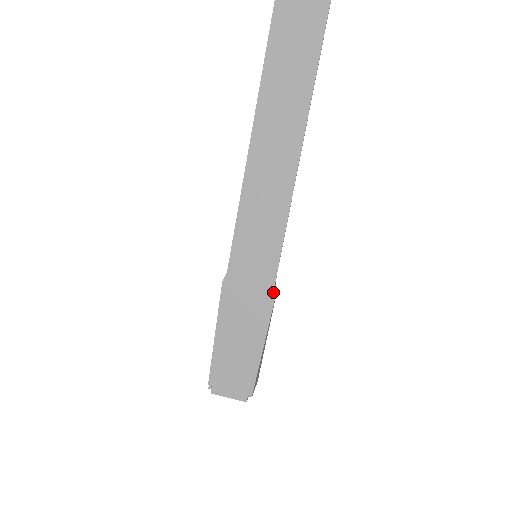
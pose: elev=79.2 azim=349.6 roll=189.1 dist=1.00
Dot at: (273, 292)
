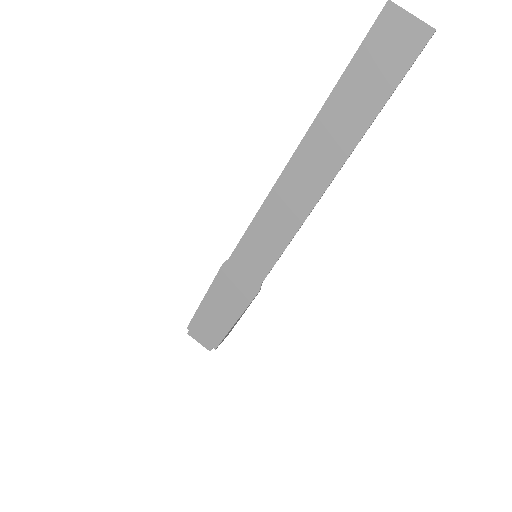
Dot at: (257, 289)
